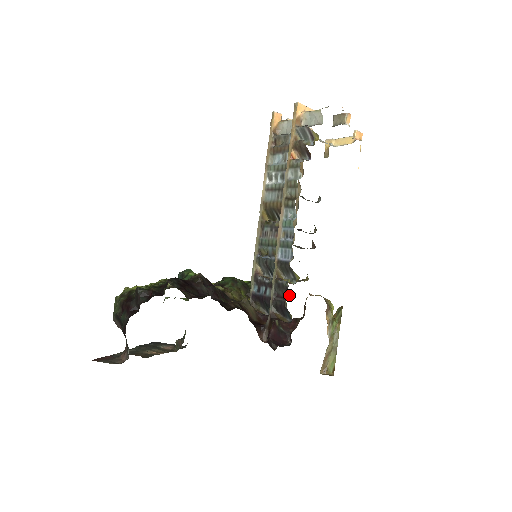
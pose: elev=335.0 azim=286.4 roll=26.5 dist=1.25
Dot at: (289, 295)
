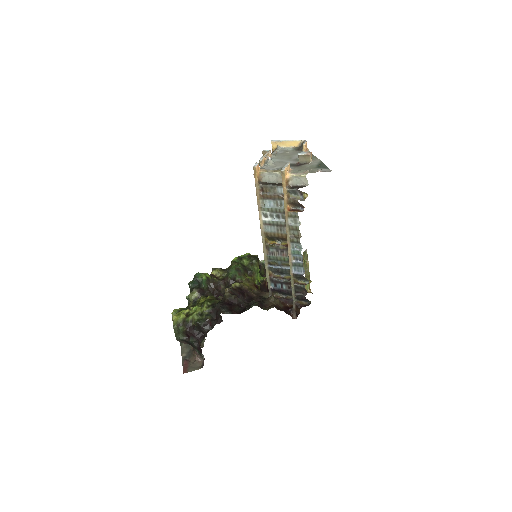
Dot at: (307, 292)
